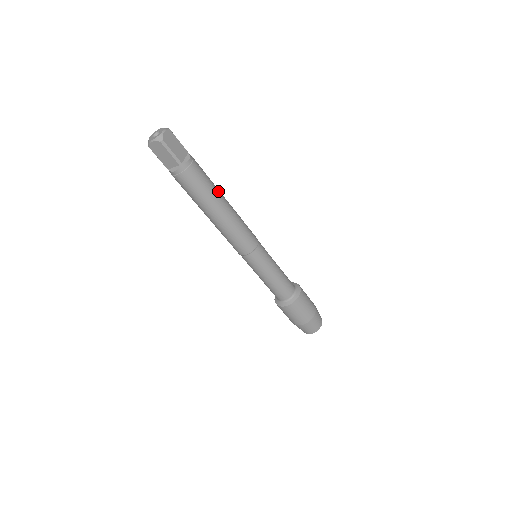
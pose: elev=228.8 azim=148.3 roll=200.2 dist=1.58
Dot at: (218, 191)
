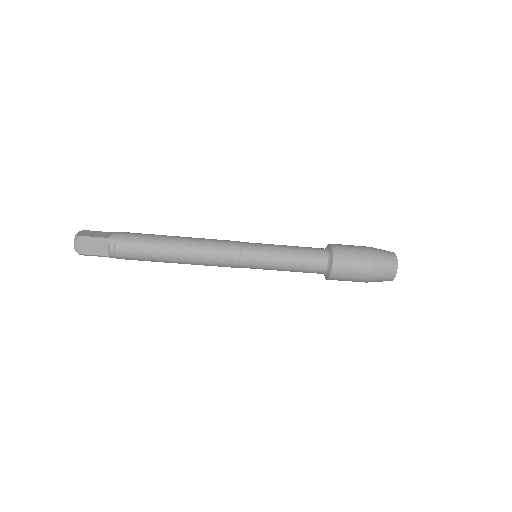
Dot at: (159, 249)
